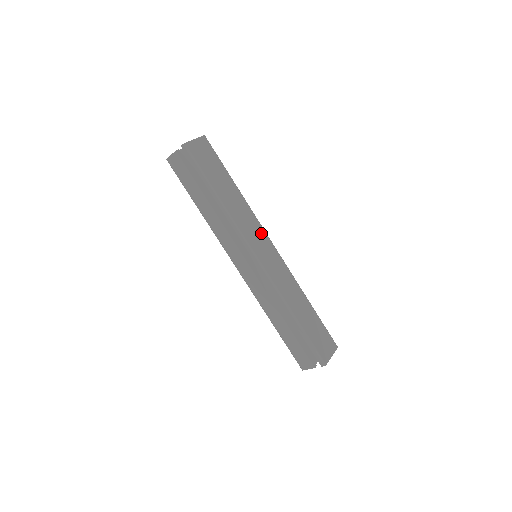
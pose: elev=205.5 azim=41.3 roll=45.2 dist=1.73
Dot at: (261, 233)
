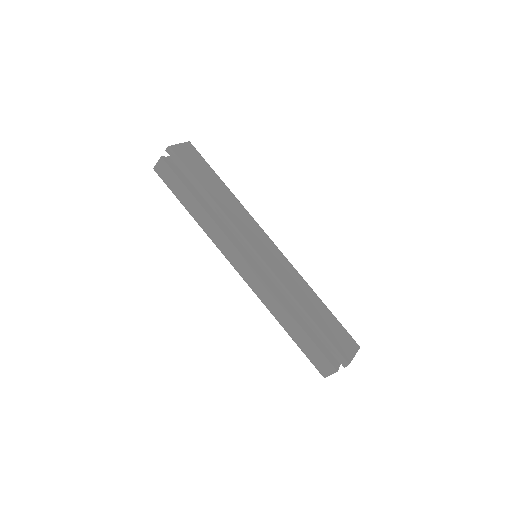
Dot at: (258, 230)
